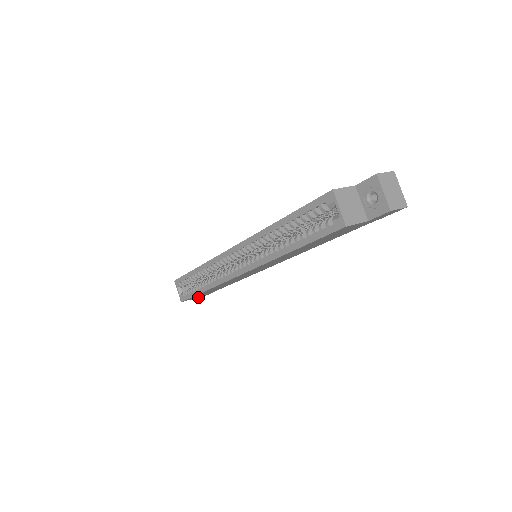
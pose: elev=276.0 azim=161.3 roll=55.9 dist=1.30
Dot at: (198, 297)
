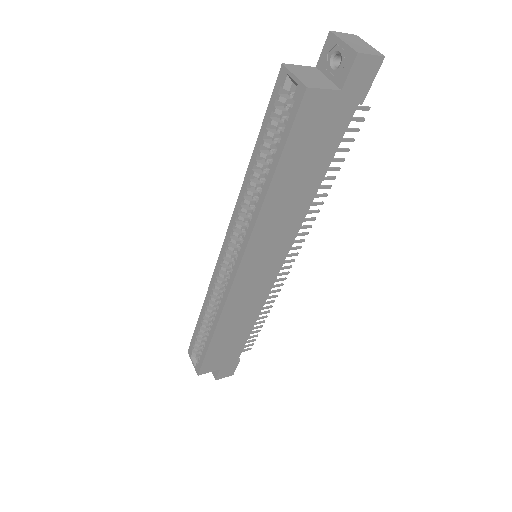
Dot at: (222, 372)
